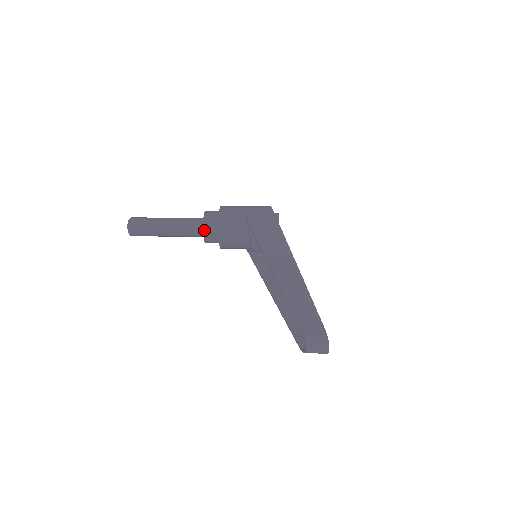
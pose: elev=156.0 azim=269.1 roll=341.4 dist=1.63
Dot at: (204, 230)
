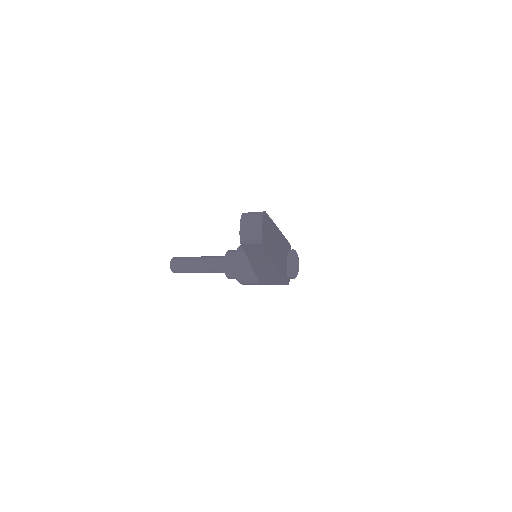
Dot at: (226, 255)
